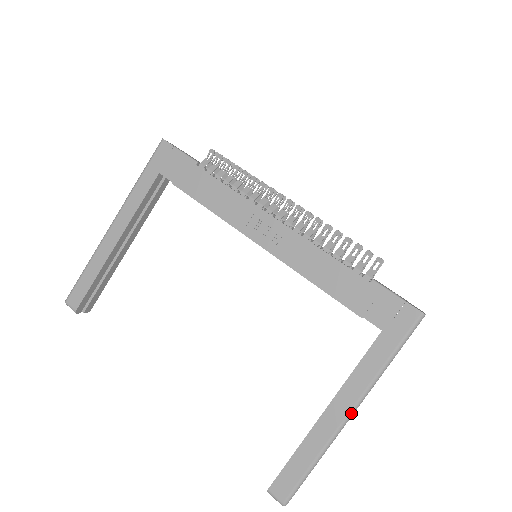
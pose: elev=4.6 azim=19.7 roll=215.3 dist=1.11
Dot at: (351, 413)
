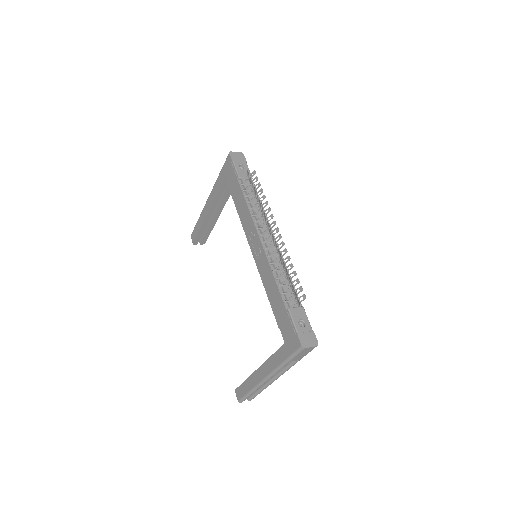
Dot at: (266, 378)
